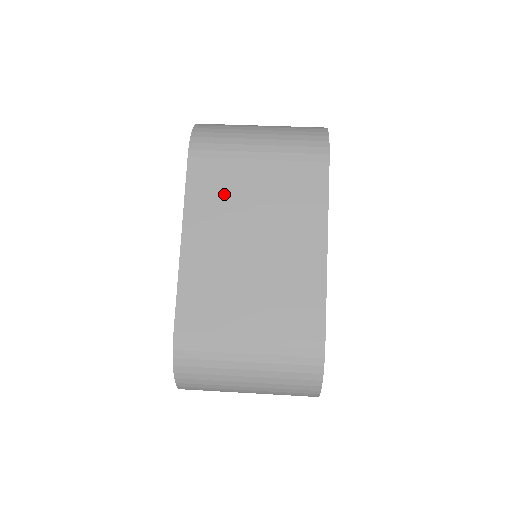
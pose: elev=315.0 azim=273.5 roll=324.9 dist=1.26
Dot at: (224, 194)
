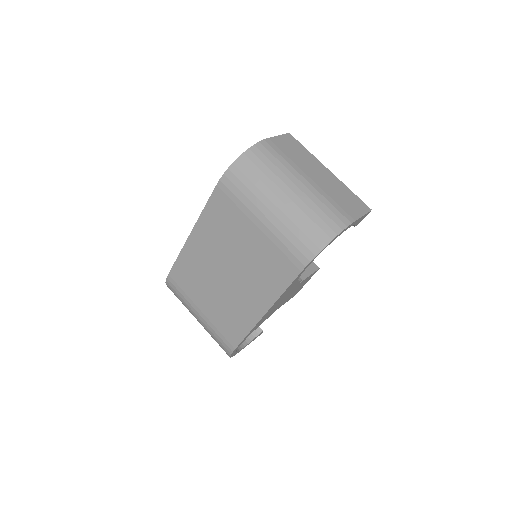
Dot at: (226, 229)
